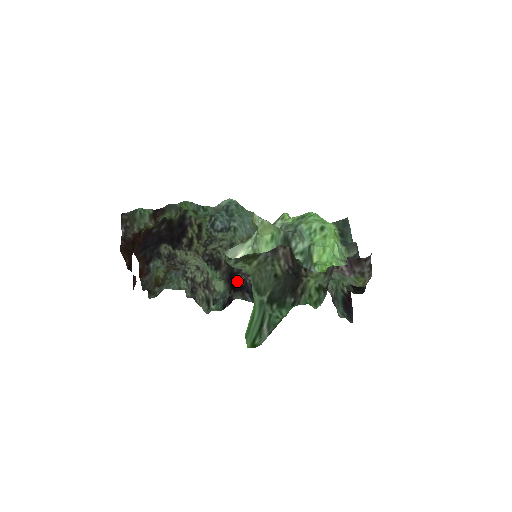
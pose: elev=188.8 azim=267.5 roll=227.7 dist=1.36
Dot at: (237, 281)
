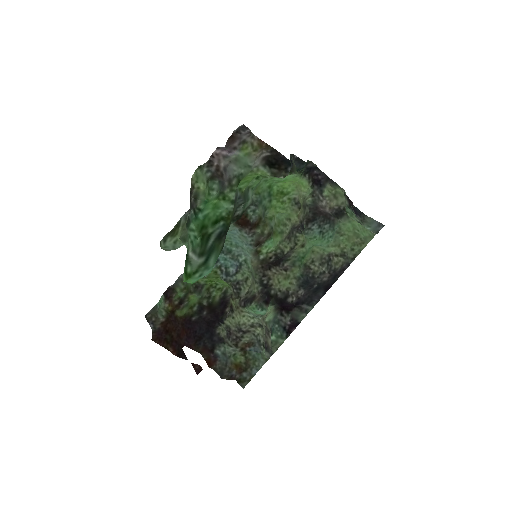
Dot at: (291, 304)
